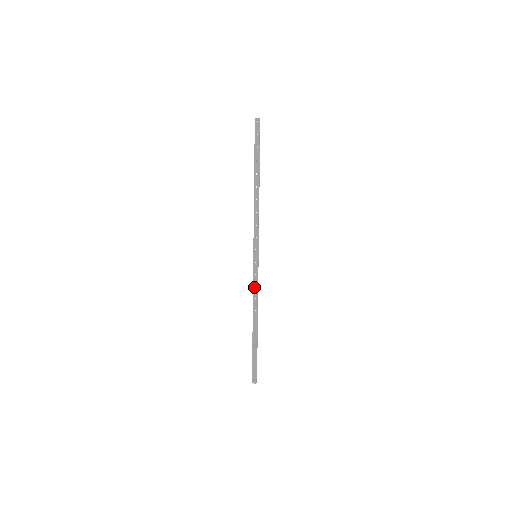
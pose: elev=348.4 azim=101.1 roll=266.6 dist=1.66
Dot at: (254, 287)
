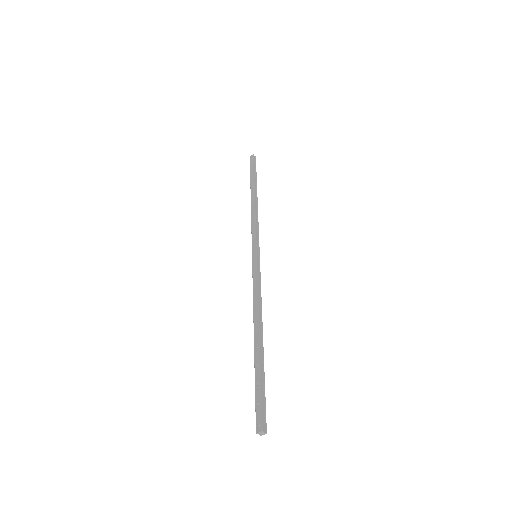
Dot at: (254, 287)
